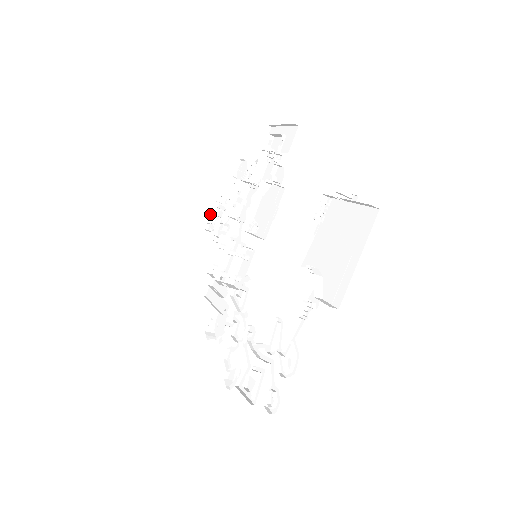
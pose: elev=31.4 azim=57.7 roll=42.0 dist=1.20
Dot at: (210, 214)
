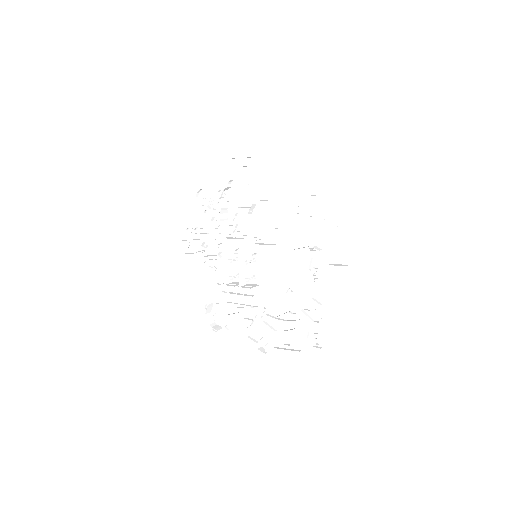
Dot at: (186, 240)
